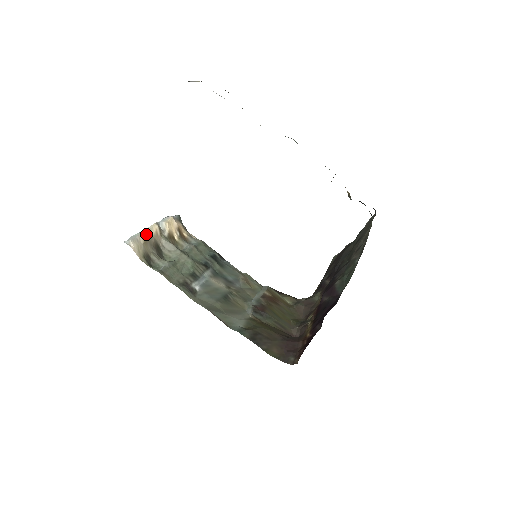
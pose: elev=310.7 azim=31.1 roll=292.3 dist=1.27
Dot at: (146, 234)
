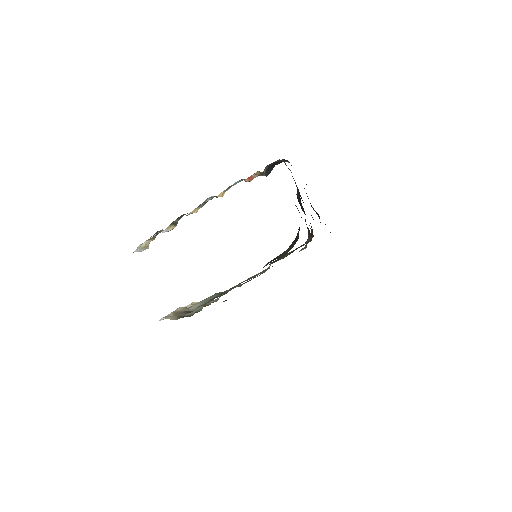
Dot at: (173, 312)
